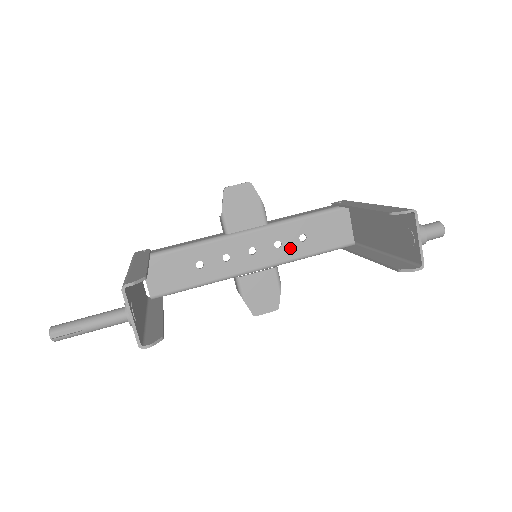
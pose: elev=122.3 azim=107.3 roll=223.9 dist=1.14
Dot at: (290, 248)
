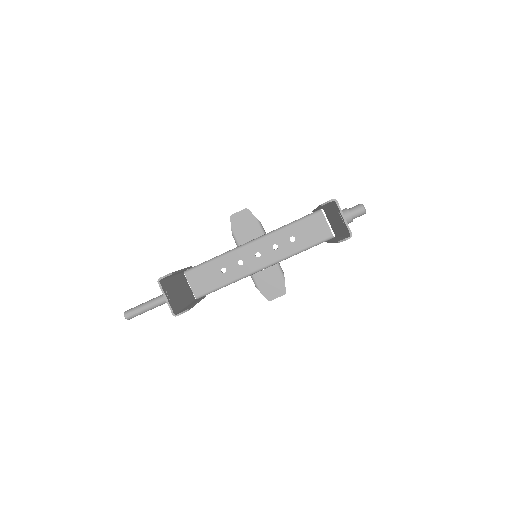
Dot at: (285, 248)
